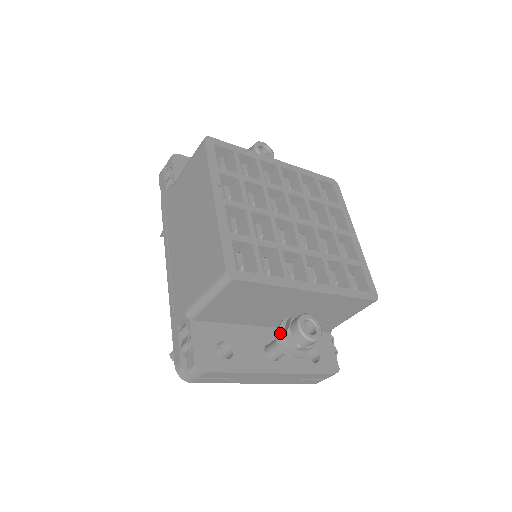
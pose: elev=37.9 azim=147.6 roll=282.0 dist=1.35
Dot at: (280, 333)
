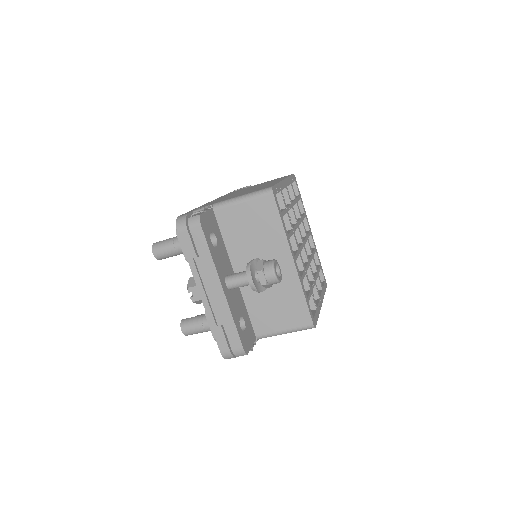
Dot at: (256, 260)
